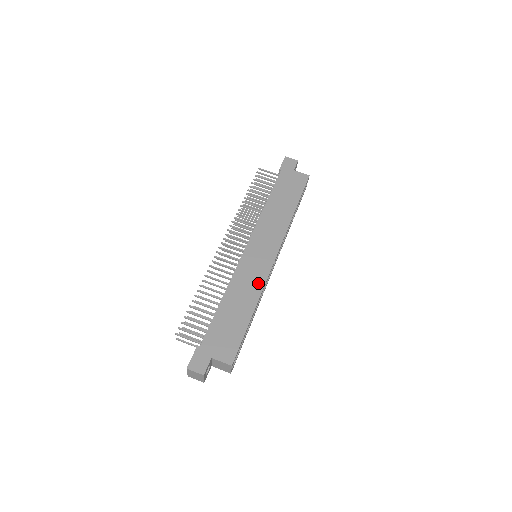
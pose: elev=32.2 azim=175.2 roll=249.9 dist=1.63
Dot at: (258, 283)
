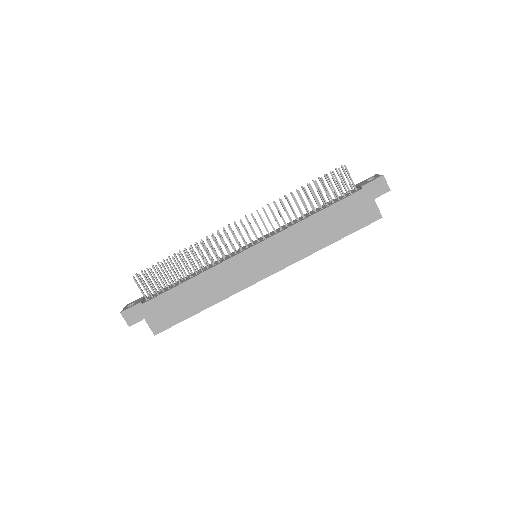
Dot at: (230, 289)
